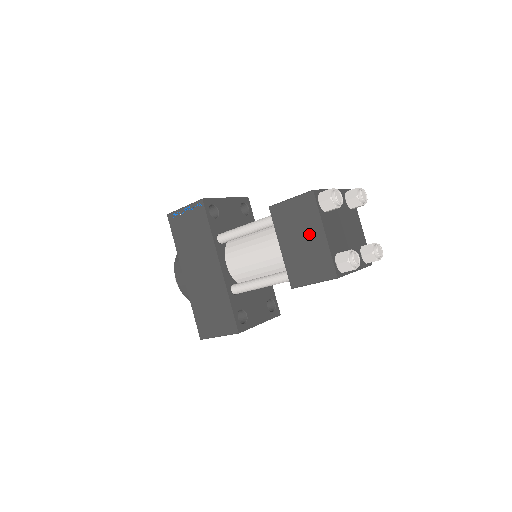
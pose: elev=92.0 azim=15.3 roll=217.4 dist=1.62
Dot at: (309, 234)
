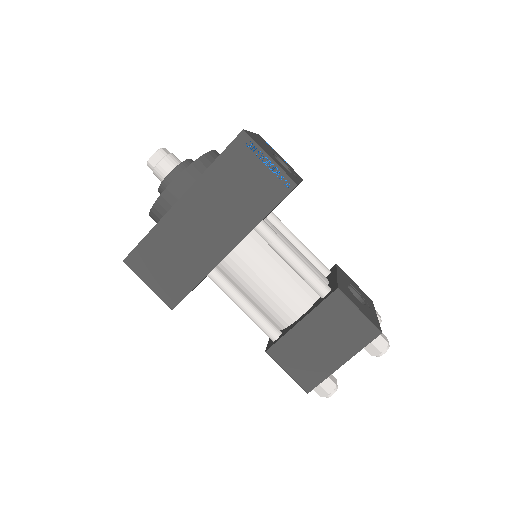
Dot at: (334, 348)
